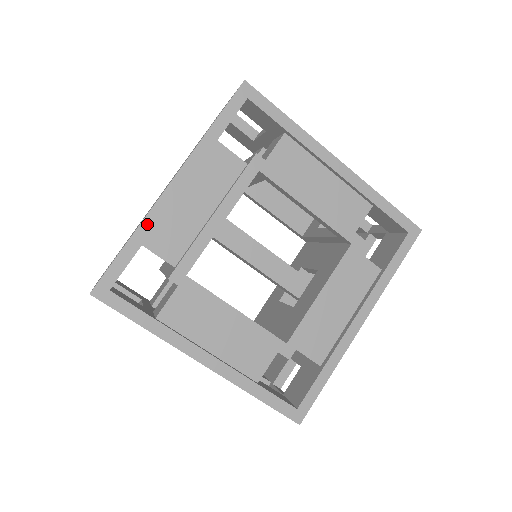
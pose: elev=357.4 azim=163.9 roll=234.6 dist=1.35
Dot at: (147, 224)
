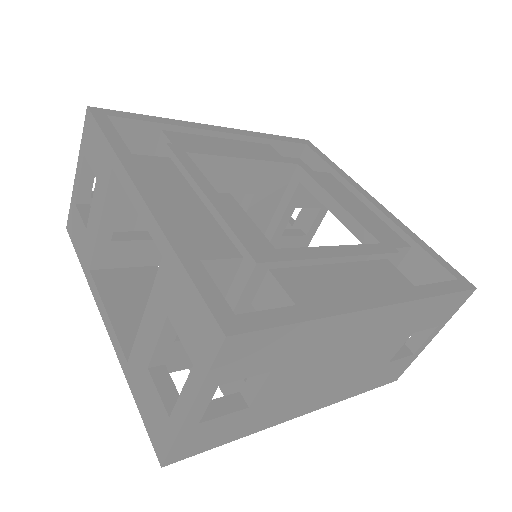
Dot at: (179, 122)
